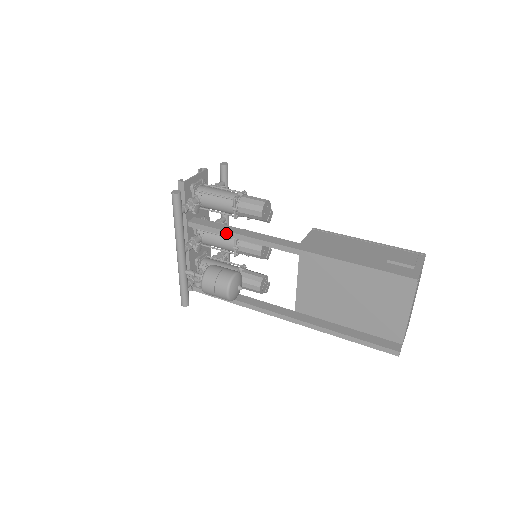
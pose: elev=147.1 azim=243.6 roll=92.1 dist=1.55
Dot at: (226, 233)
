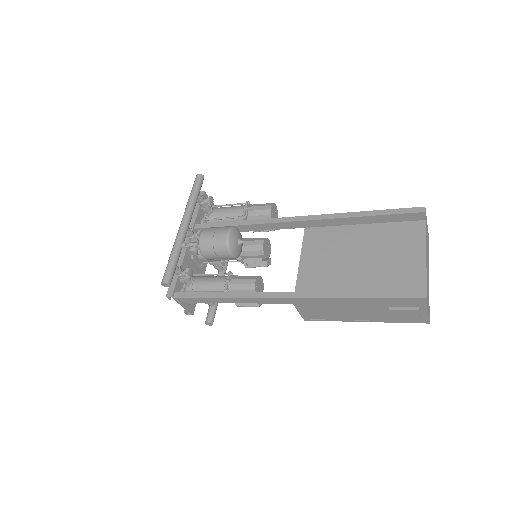
Dot at: (233, 223)
